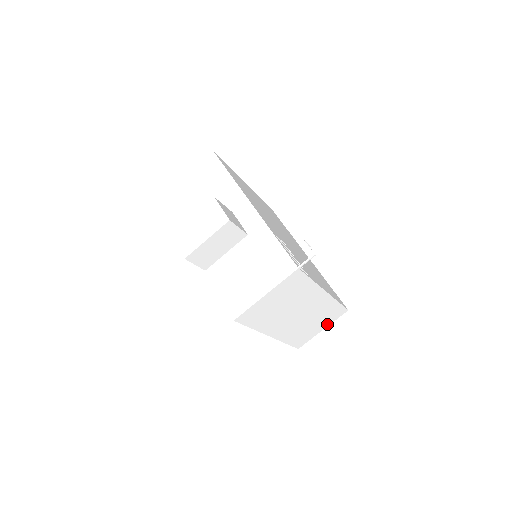
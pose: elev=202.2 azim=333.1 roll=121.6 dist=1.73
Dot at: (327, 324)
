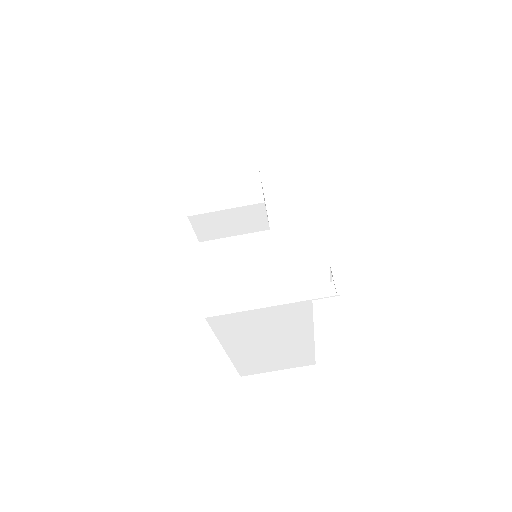
Dot at: (286, 367)
